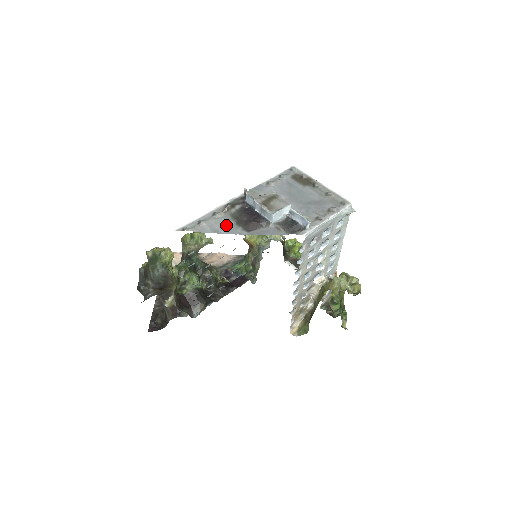
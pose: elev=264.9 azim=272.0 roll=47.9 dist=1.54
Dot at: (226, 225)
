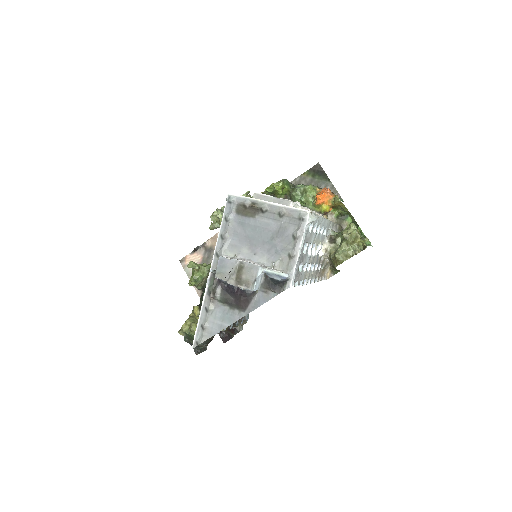
Dot at: (223, 315)
